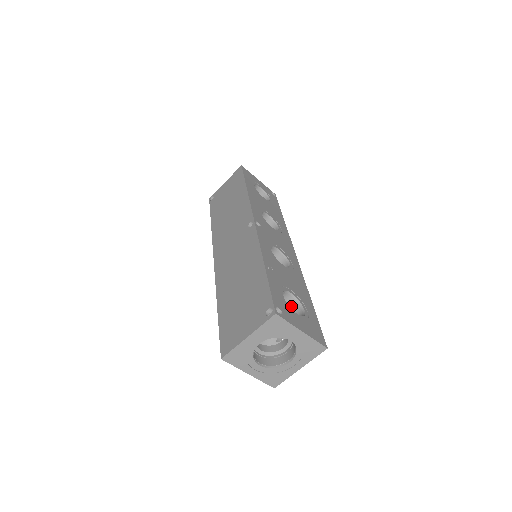
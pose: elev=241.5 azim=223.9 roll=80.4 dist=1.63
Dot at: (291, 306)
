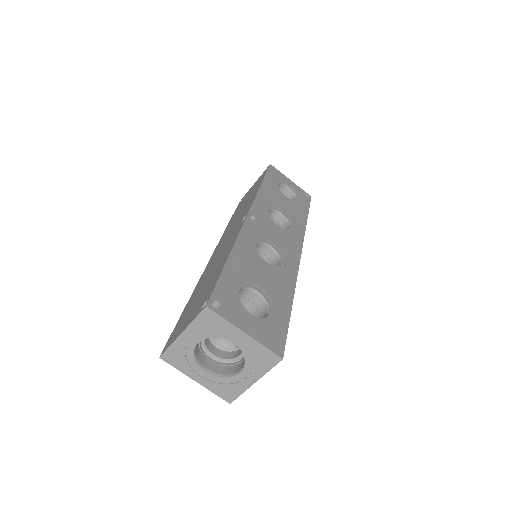
Dot at: (259, 307)
